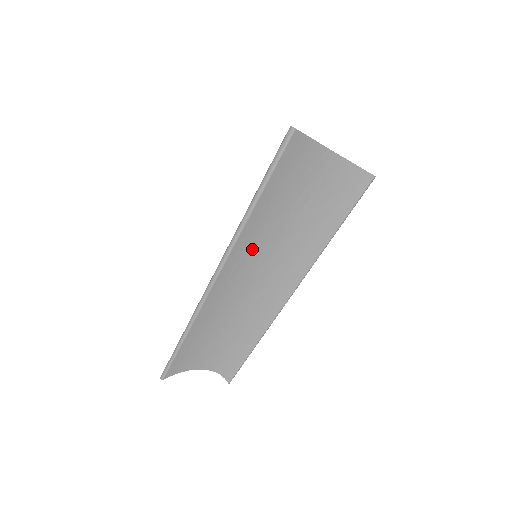
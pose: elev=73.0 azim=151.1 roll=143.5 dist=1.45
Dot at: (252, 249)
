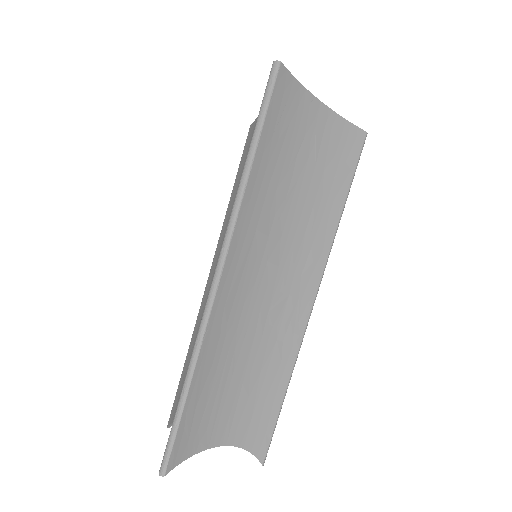
Dot at: (258, 227)
